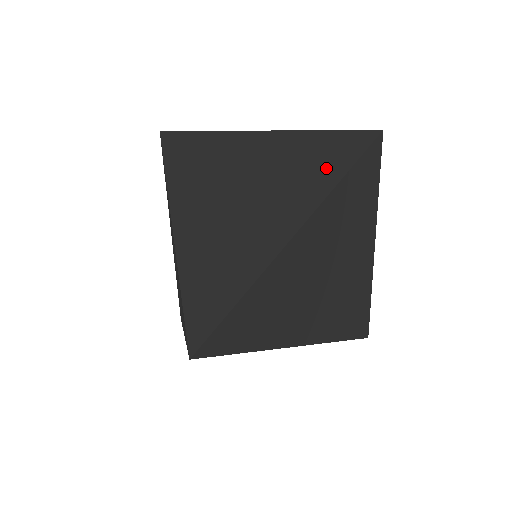
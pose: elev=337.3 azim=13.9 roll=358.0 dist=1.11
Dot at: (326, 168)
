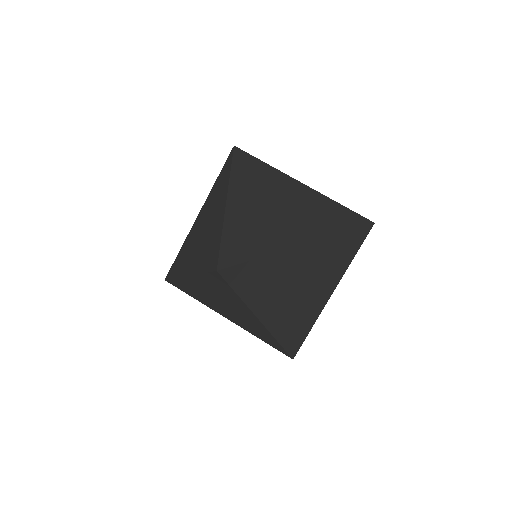
Dot at: (333, 223)
